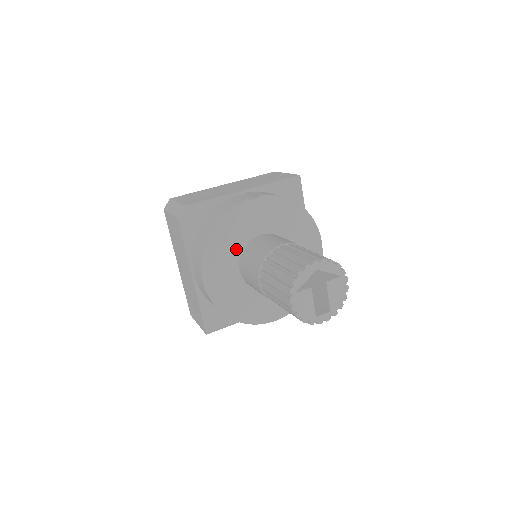
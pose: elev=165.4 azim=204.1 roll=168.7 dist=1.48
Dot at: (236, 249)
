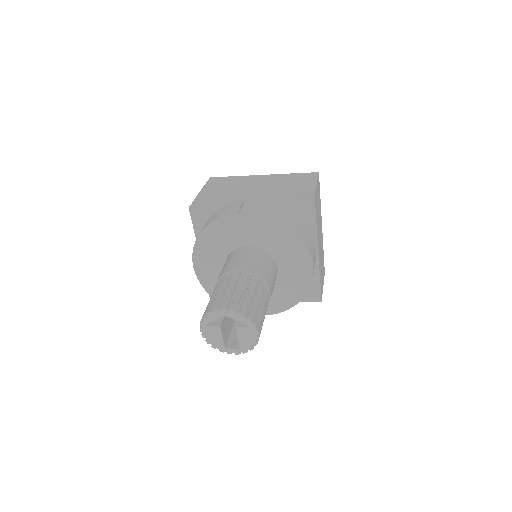
Dot at: (224, 251)
